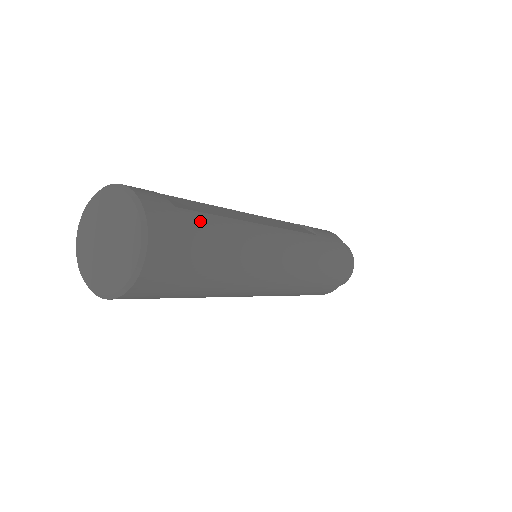
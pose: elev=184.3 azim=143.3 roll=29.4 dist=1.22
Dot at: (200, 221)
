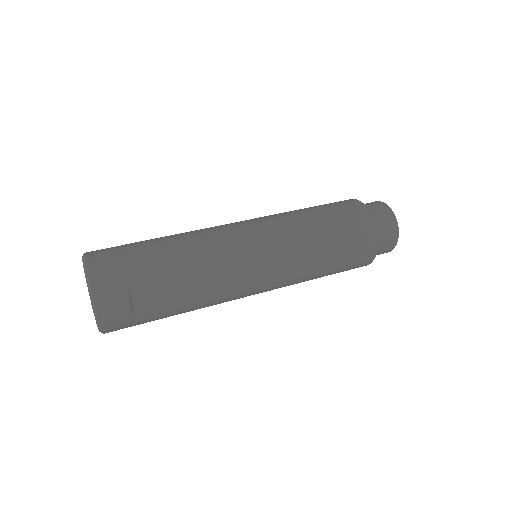
Dot at: (157, 316)
